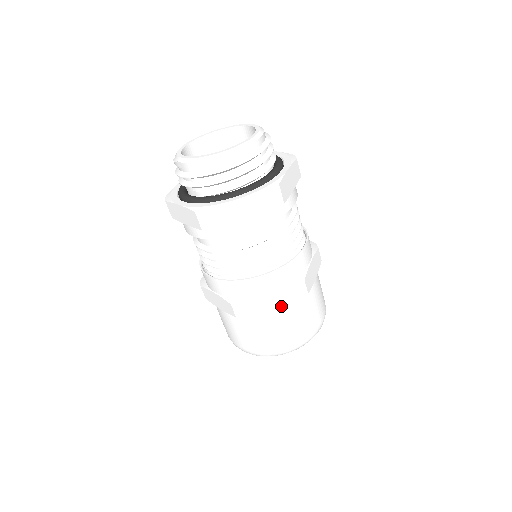
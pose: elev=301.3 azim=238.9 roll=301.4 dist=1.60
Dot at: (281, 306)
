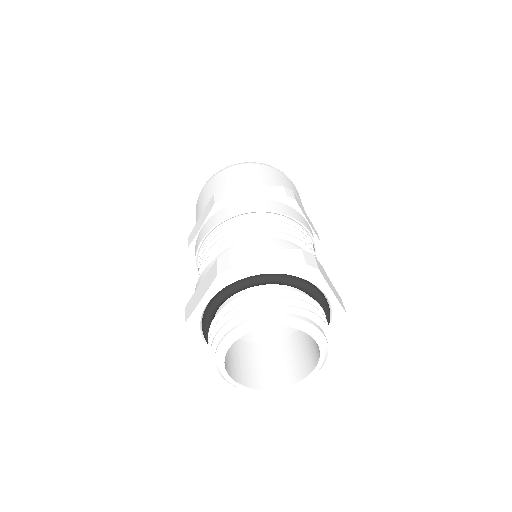
Dot at: occluded
